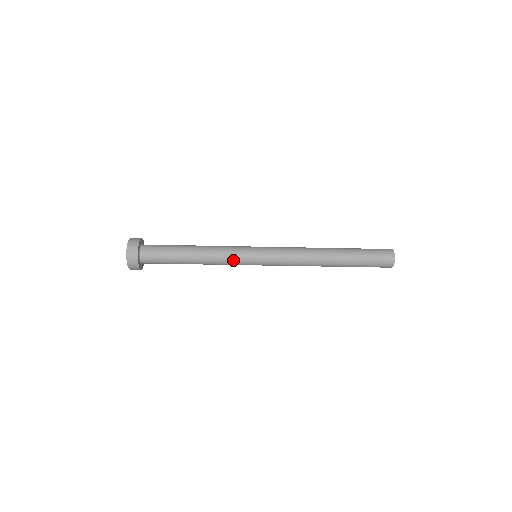
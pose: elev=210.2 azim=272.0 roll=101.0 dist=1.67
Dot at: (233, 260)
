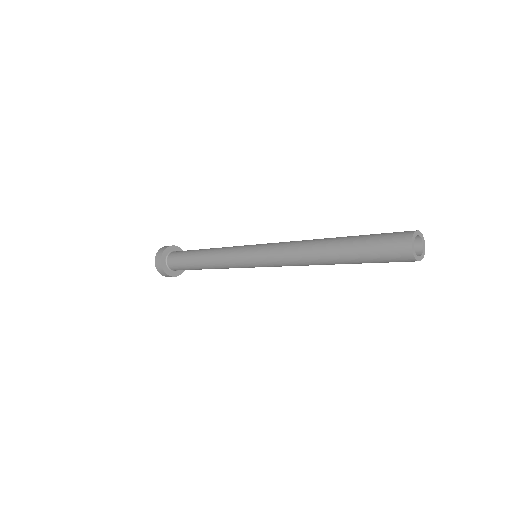
Dot at: (229, 259)
